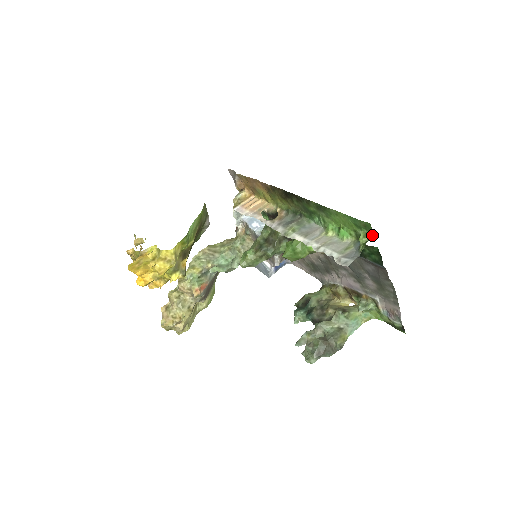
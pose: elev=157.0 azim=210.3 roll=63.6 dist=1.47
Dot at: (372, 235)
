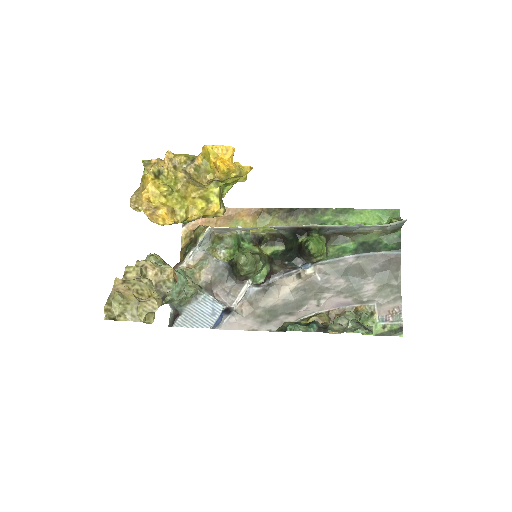
Dot at: (400, 219)
